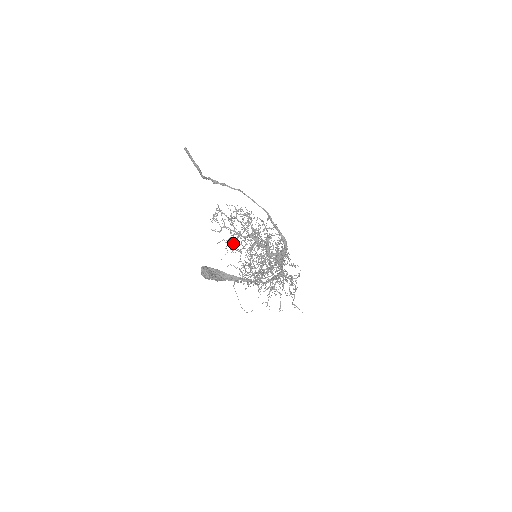
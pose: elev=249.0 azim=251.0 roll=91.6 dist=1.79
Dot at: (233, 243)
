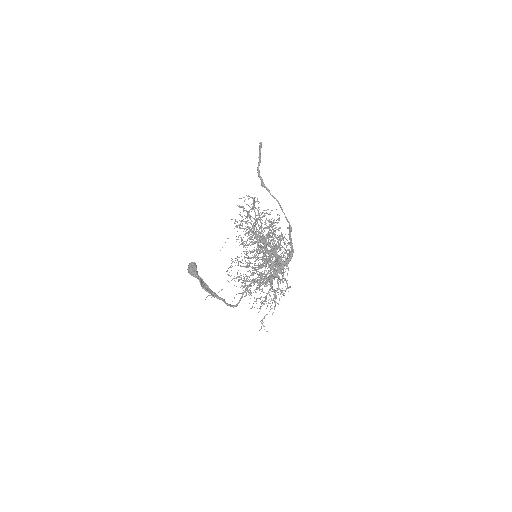
Dot at: occluded
